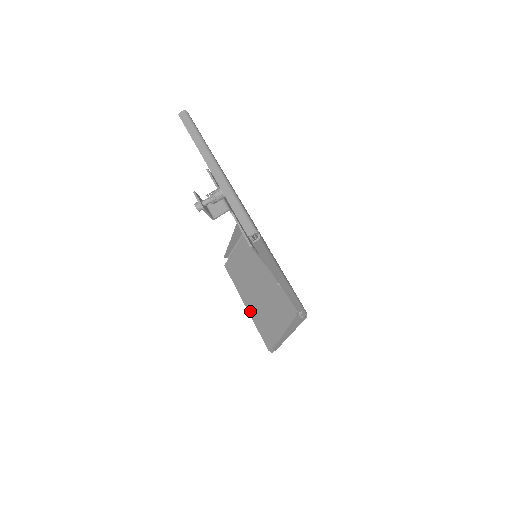
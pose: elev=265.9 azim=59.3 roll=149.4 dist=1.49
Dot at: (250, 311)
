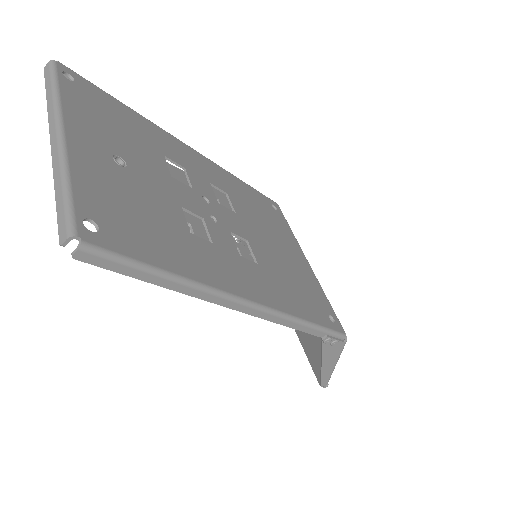
Dot at: occluded
